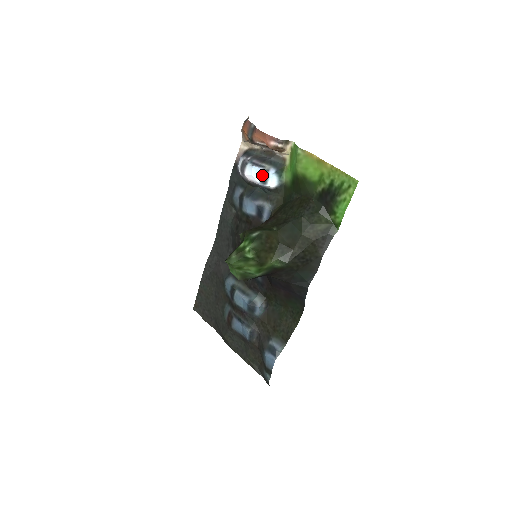
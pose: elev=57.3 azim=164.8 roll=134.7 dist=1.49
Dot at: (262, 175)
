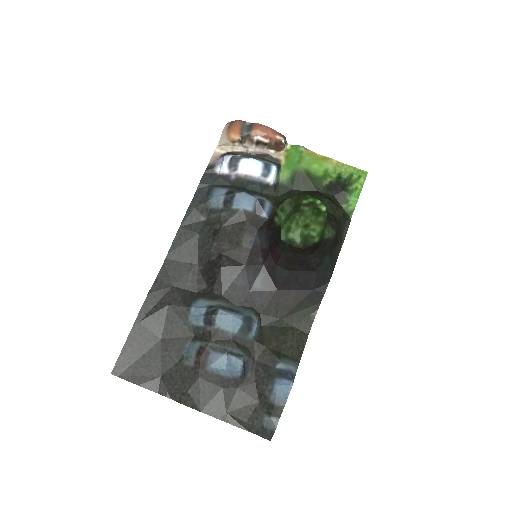
Dot at: (265, 167)
